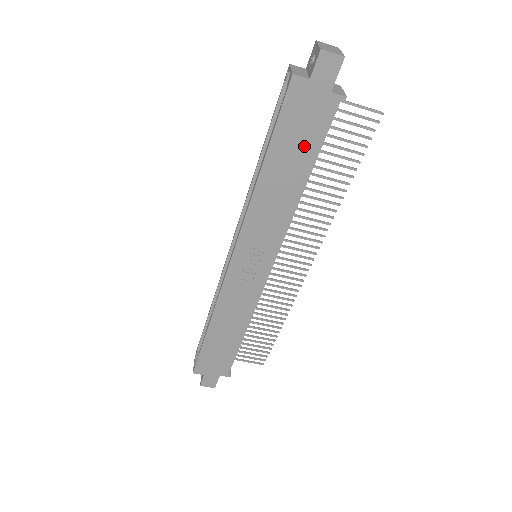
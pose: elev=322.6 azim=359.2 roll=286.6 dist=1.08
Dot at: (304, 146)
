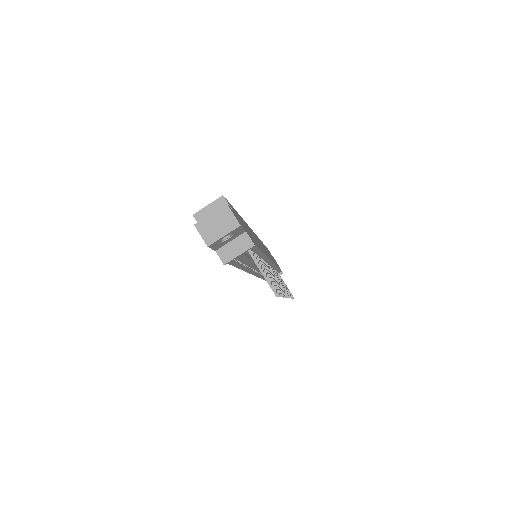
Dot at: occluded
